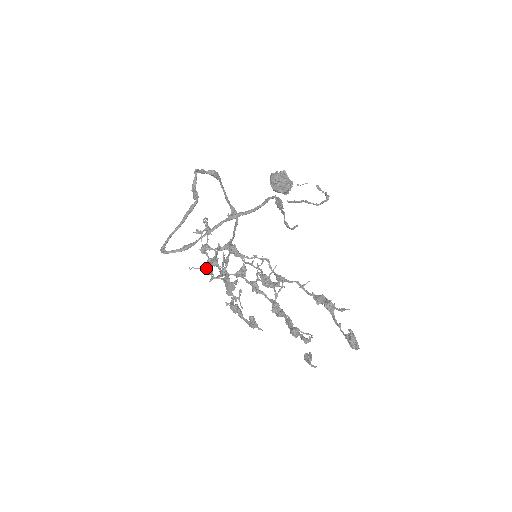
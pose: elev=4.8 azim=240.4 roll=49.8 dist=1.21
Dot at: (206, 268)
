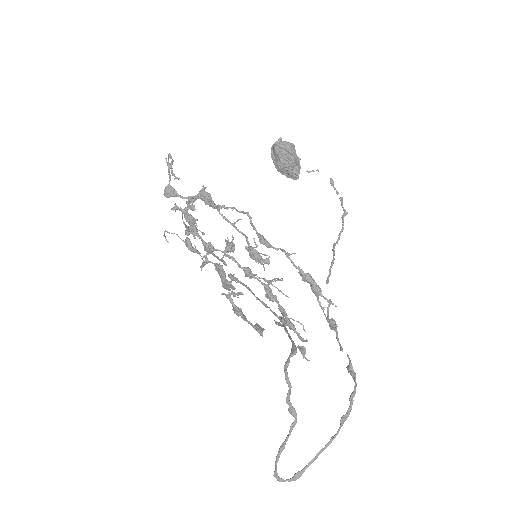
Dot at: (191, 248)
